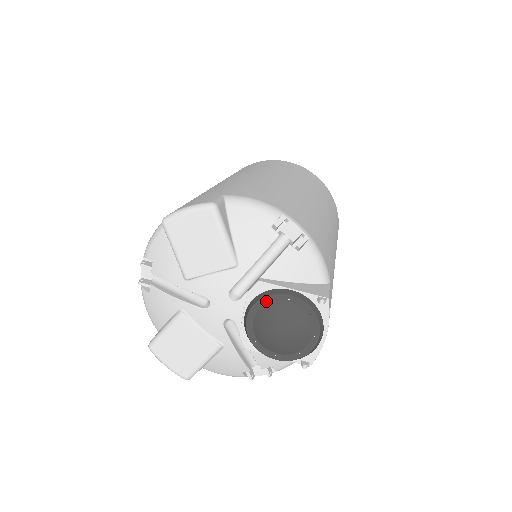
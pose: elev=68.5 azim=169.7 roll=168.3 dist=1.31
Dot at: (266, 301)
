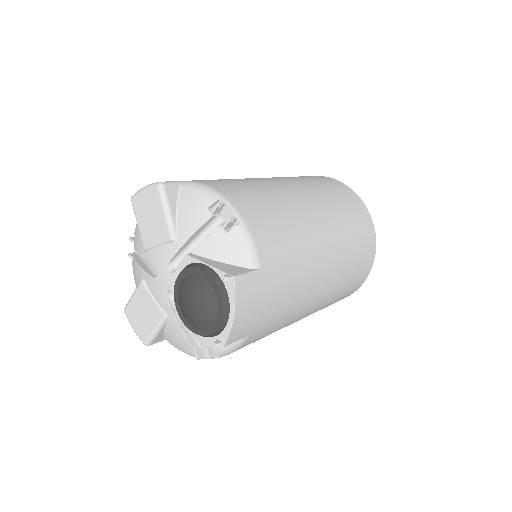
Dot at: (186, 273)
